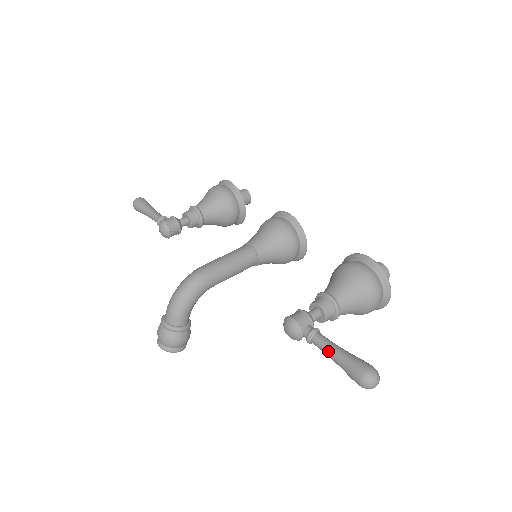
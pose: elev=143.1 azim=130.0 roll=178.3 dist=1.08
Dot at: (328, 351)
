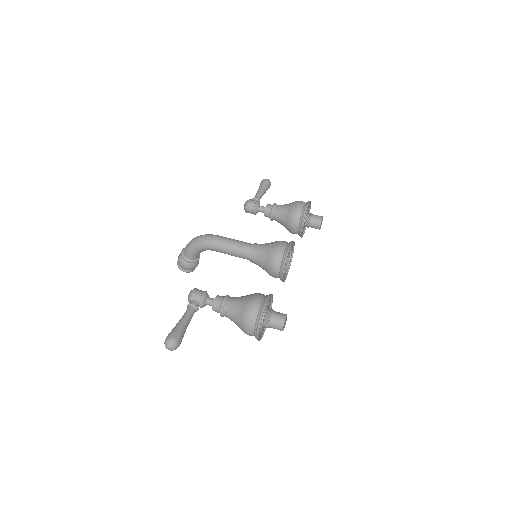
Dot at: occluded
